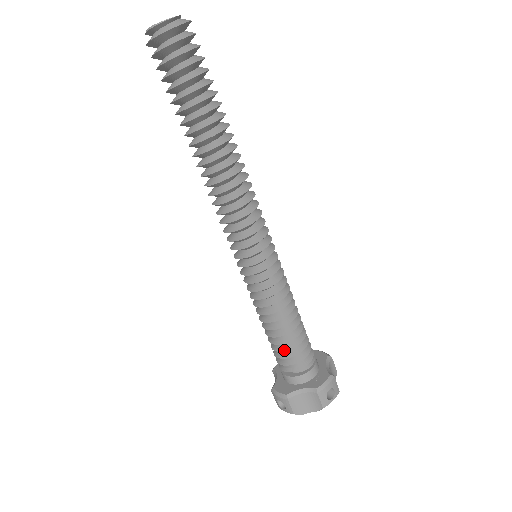
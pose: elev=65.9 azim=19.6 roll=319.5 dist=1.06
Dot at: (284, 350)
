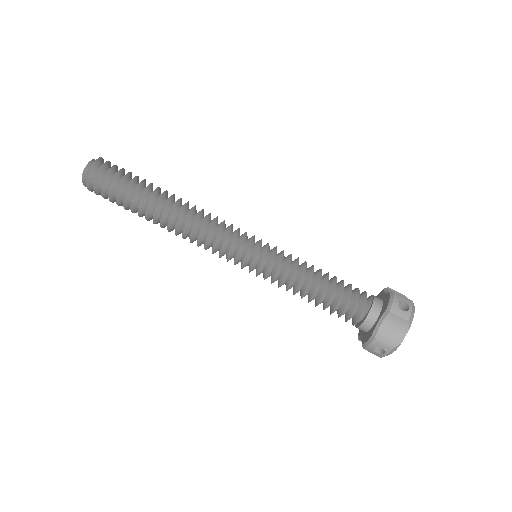
Dot at: (336, 303)
